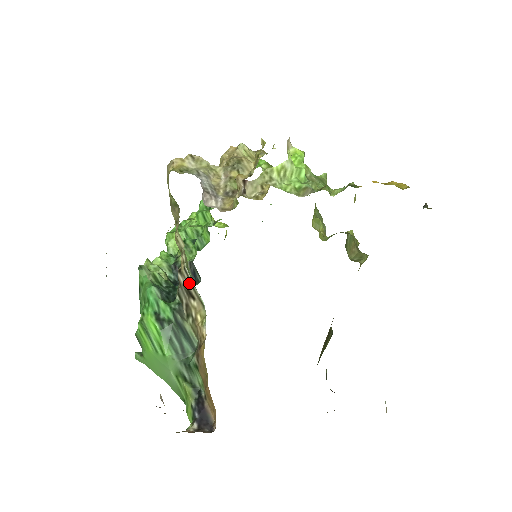
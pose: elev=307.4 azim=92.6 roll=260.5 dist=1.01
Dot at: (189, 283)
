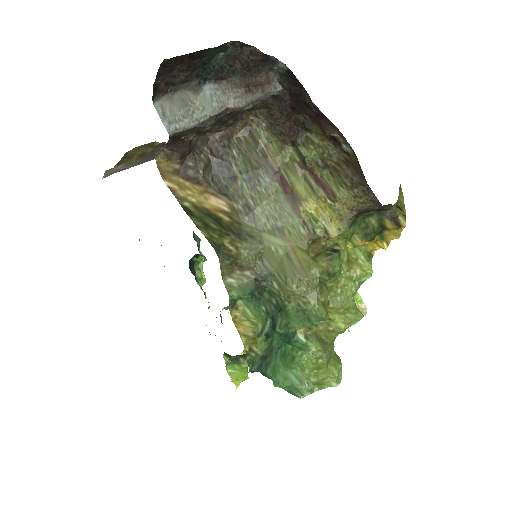
Dot at: occluded
